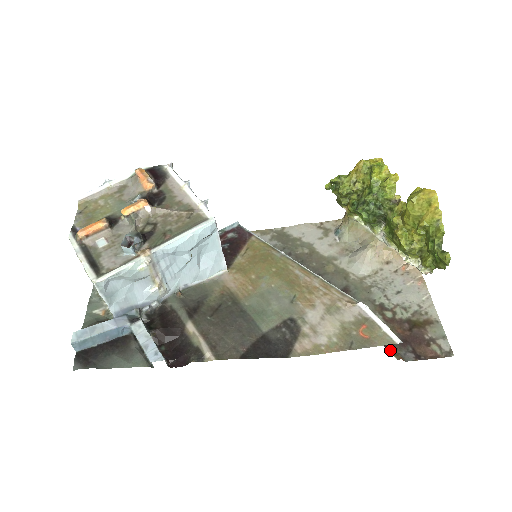
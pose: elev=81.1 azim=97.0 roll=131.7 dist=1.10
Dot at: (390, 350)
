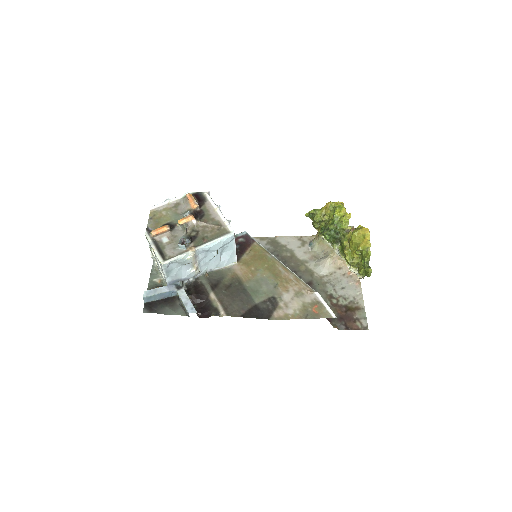
Dot at: (331, 322)
